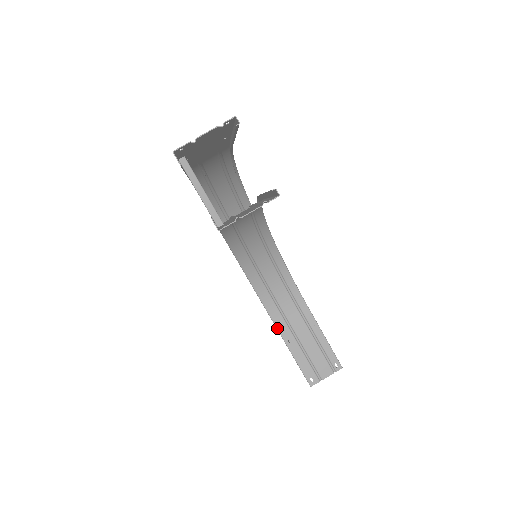
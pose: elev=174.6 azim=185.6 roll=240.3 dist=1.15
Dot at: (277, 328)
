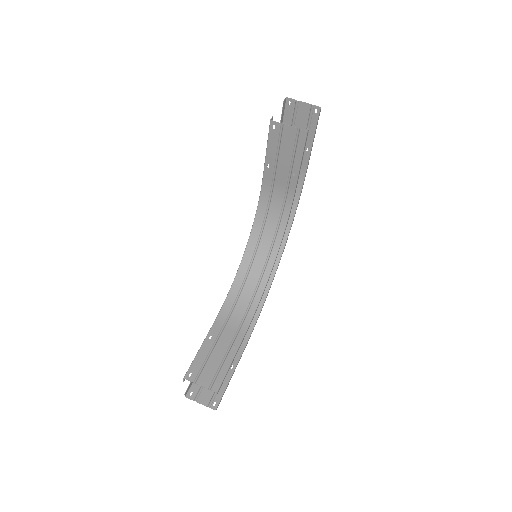
Dot at: (214, 323)
